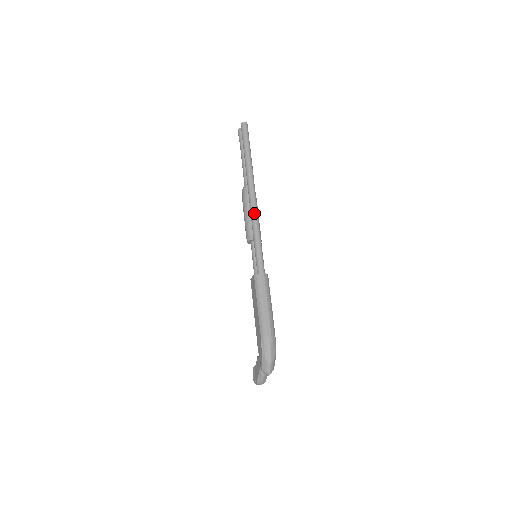
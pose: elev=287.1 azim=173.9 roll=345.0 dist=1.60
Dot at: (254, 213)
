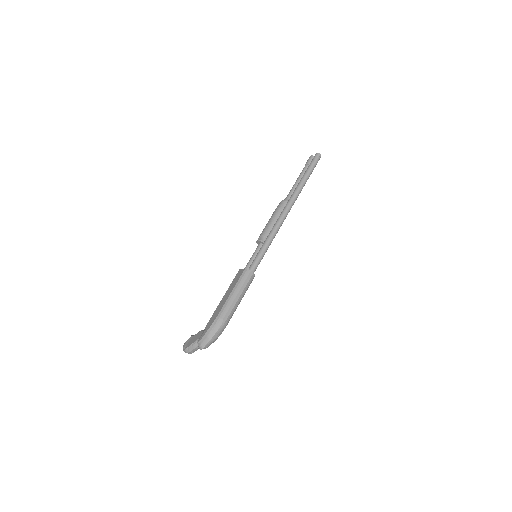
Dot at: (279, 224)
